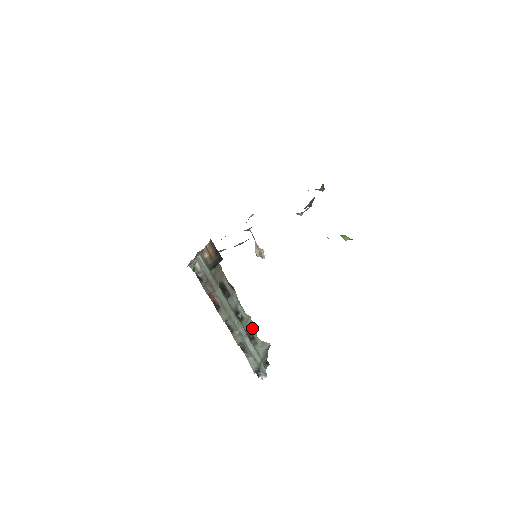
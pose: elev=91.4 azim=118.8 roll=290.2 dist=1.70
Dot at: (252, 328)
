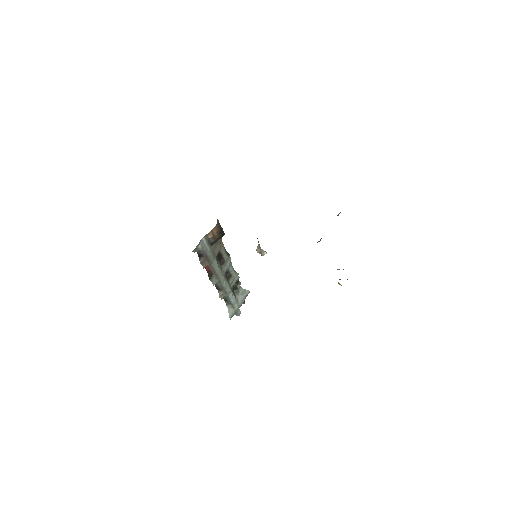
Dot at: (237, 281)
